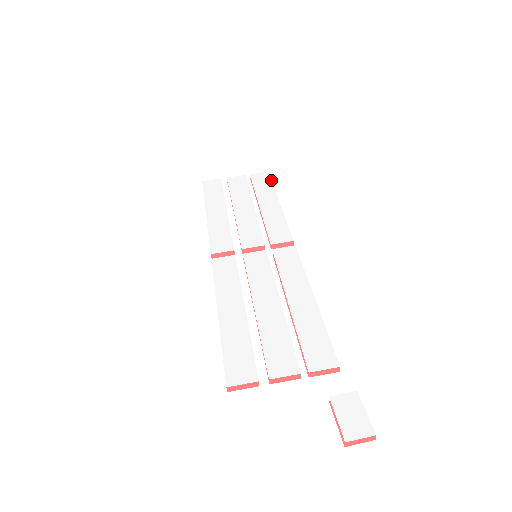
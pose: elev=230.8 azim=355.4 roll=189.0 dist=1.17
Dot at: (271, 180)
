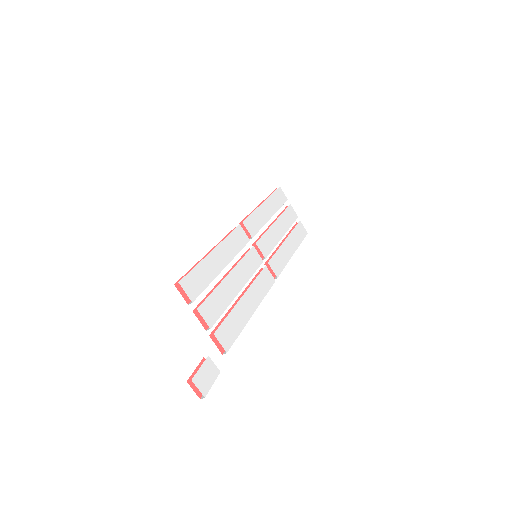
Dot at: occluded
